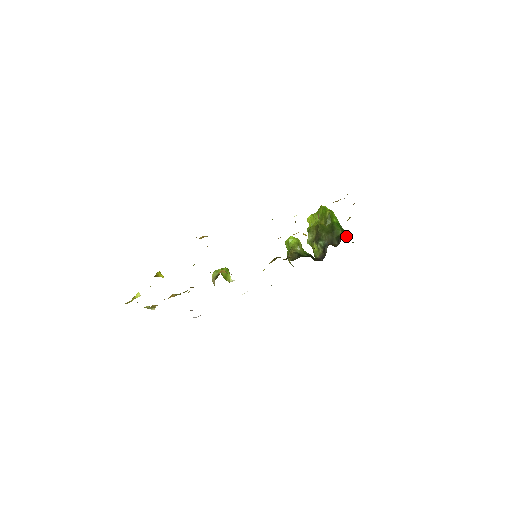
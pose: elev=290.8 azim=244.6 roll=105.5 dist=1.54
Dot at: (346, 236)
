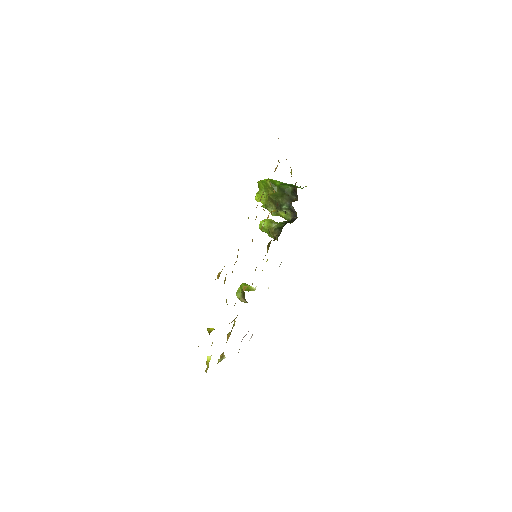
Dot at: occluded
